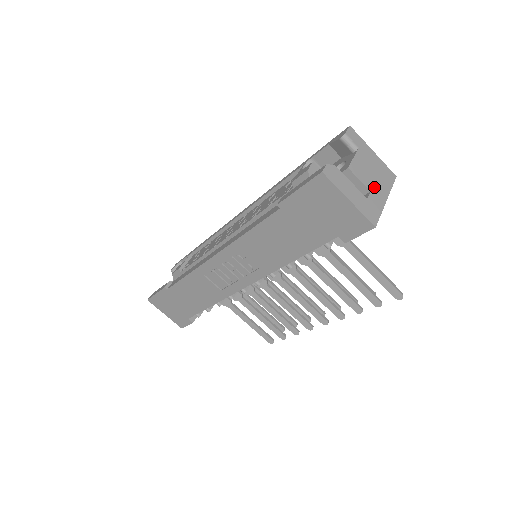
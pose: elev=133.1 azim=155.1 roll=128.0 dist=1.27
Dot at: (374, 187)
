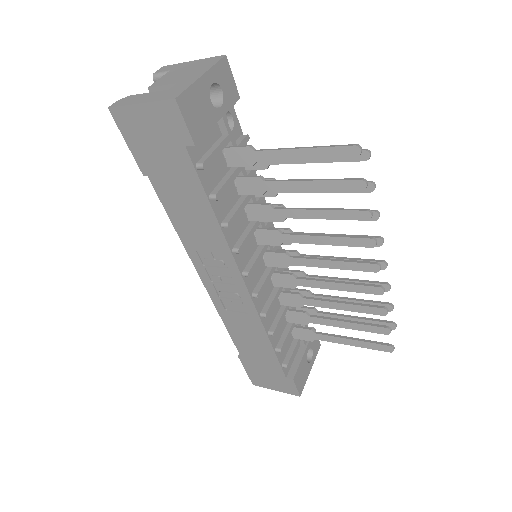
Dot at: (184, 78)
